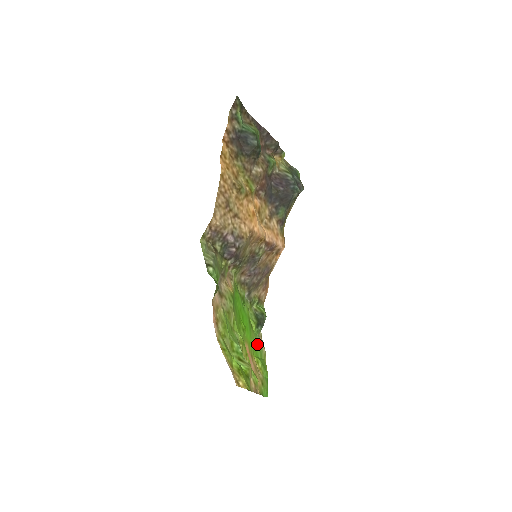
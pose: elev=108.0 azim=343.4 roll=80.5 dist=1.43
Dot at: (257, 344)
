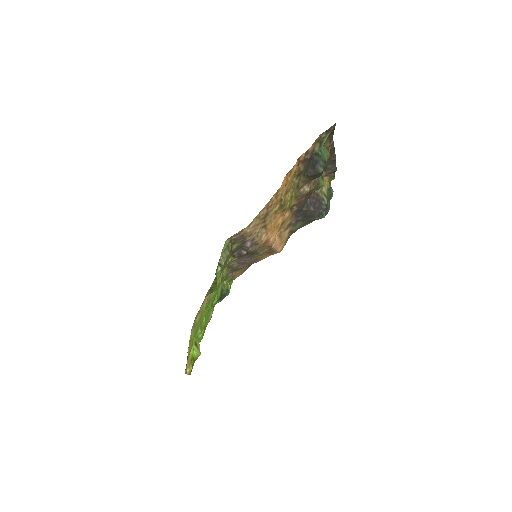
Dot at: (209, 314)
